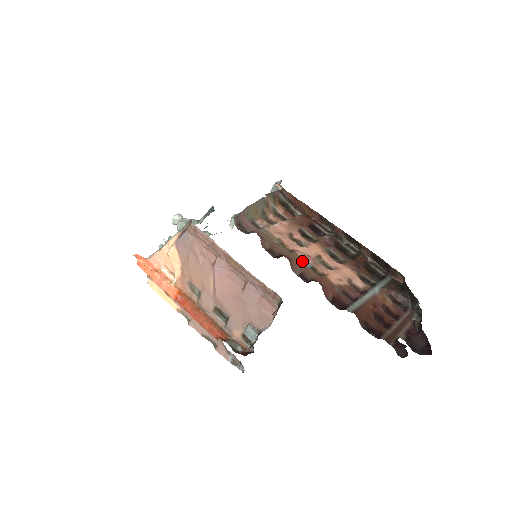
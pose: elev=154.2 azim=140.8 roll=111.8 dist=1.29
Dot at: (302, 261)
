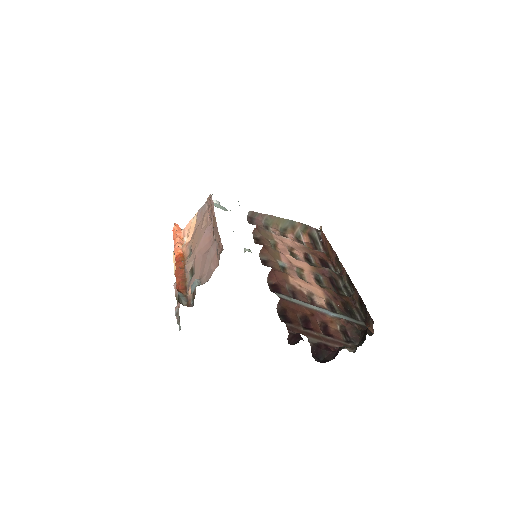
Dot at: (278, 258)
